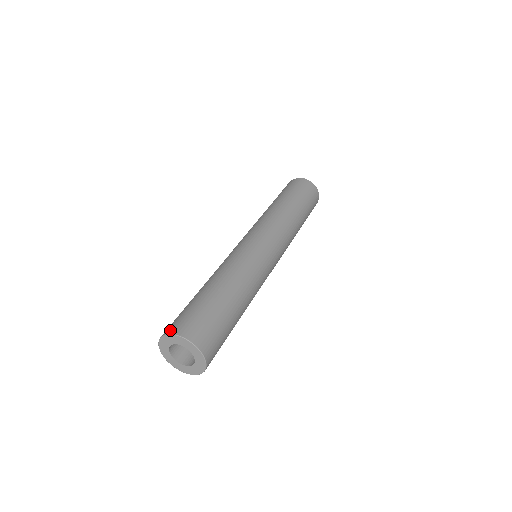
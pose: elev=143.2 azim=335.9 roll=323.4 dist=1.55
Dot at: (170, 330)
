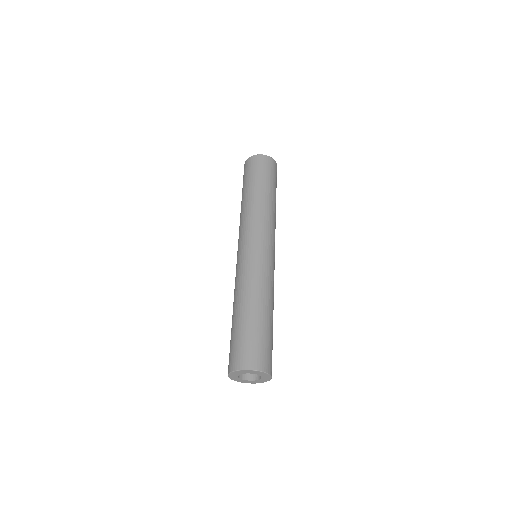
Dot at: (241, 366)
